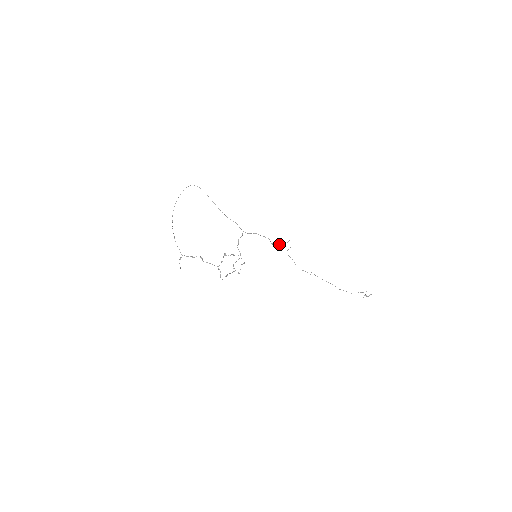
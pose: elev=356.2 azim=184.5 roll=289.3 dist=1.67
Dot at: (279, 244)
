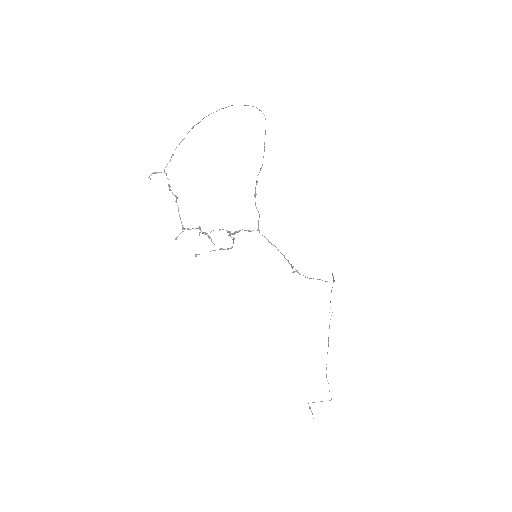
Dot at: occluded
